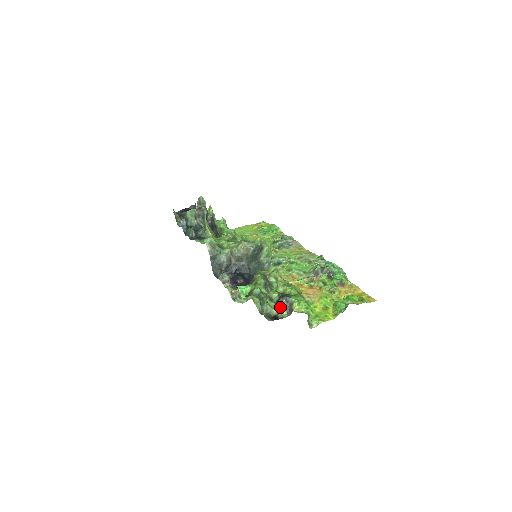
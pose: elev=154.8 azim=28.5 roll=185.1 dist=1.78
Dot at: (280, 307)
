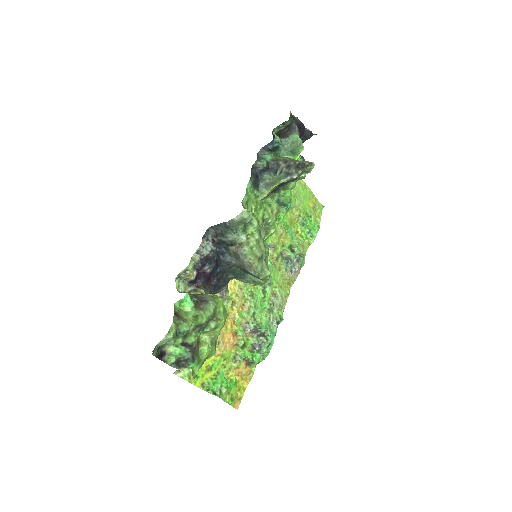
Dot at: (177, 354)
